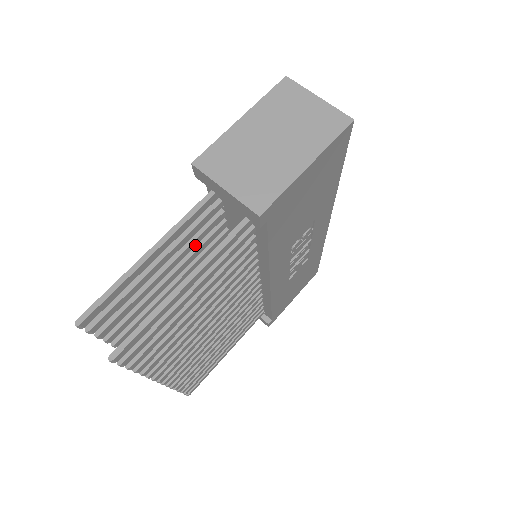
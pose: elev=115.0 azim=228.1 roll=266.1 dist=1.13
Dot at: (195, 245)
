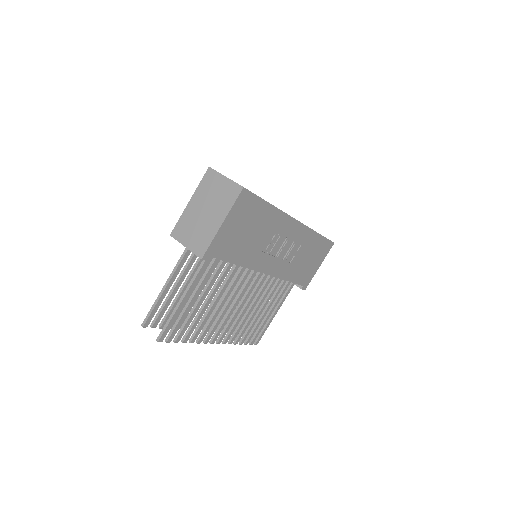
Dot at: occluded
